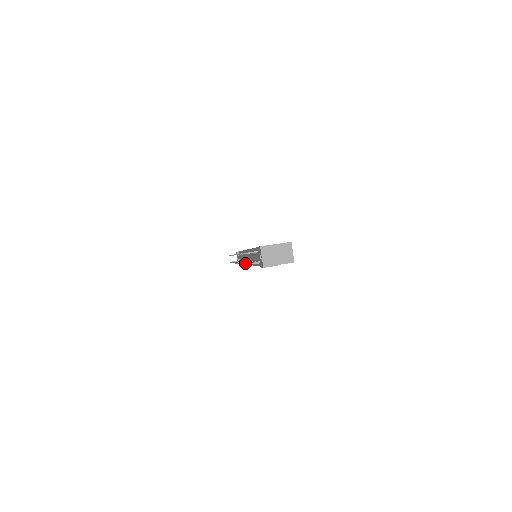
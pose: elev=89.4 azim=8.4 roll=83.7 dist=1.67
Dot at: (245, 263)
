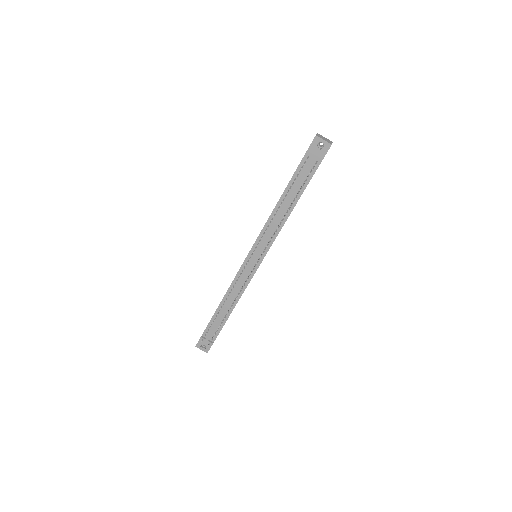
Dot at: (302, 185)
